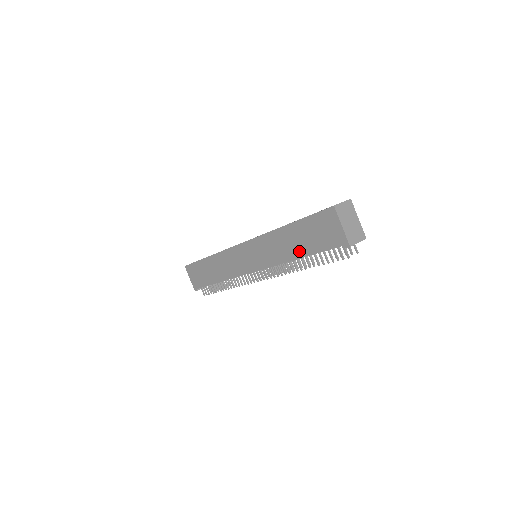
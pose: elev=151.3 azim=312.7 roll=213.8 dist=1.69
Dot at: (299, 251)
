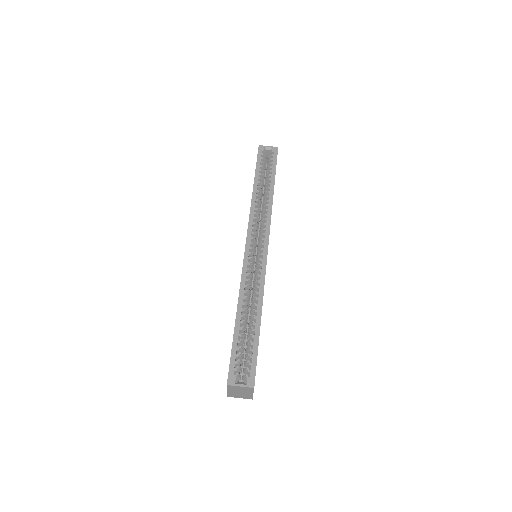
Dot at: occluded
